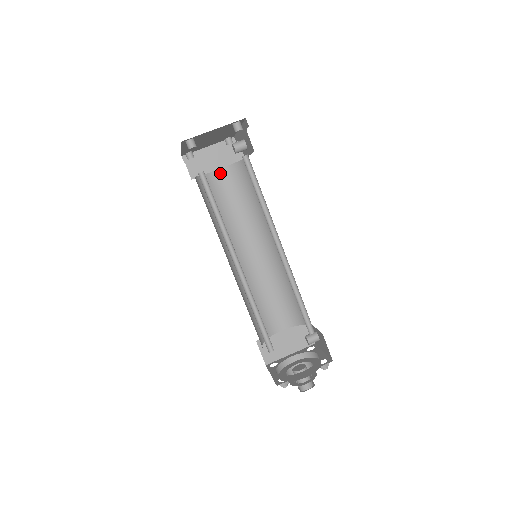
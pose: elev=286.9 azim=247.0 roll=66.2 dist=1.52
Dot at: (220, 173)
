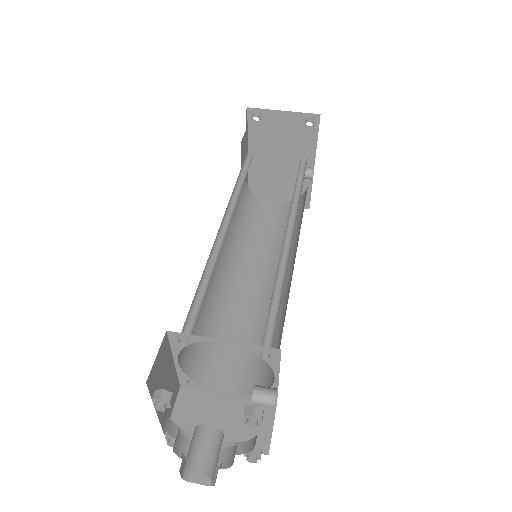
Dot at: (274, 206)
